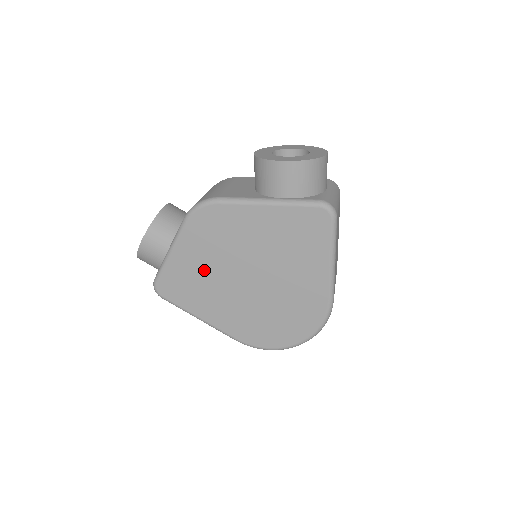
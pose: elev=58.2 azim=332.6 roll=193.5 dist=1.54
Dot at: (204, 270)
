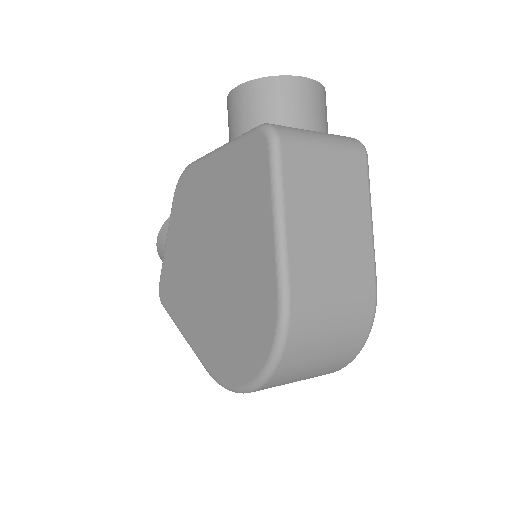
Dot at: (183, 261)
